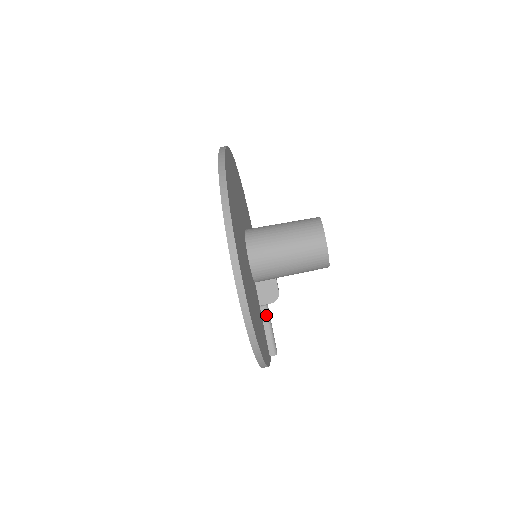
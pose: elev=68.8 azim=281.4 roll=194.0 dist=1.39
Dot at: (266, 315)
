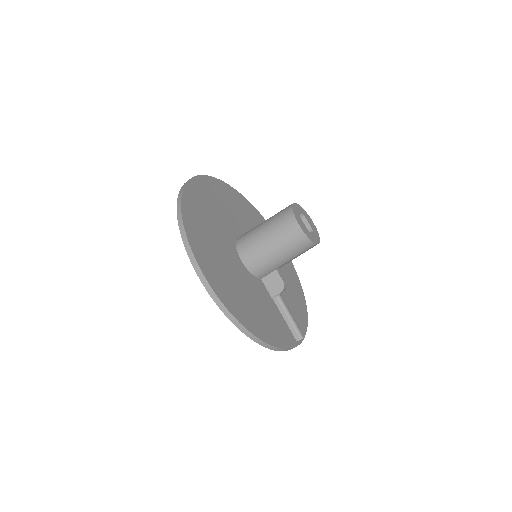
Dot at: (280, 305)
